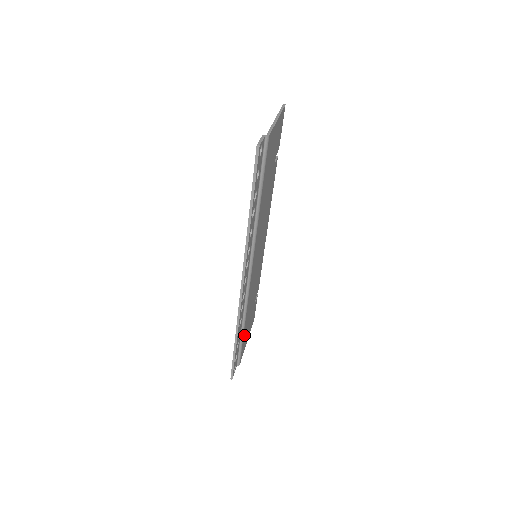
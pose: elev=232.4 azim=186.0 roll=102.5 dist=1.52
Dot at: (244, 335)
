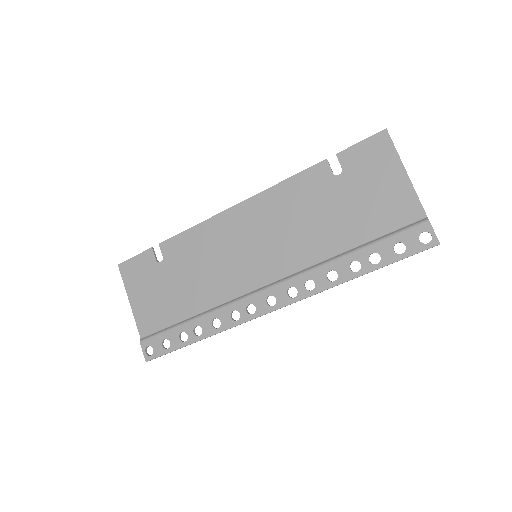
Dot at: (175, 316)
